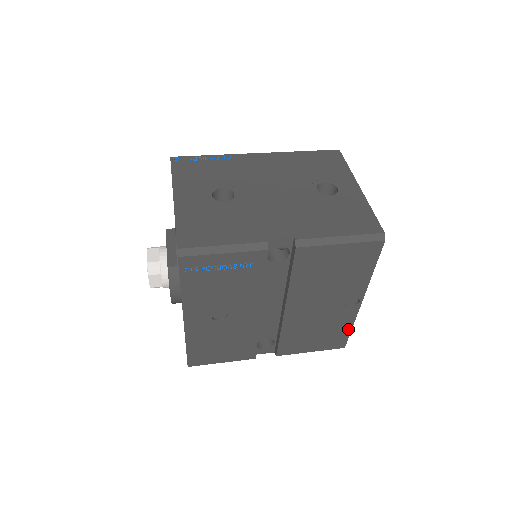
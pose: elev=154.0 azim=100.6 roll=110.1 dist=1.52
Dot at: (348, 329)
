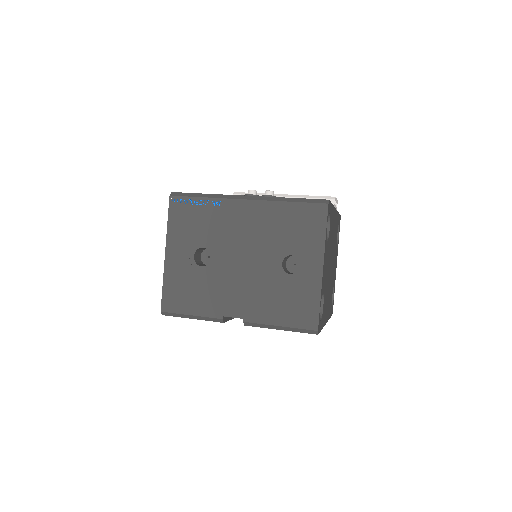
Dot at: occluded
